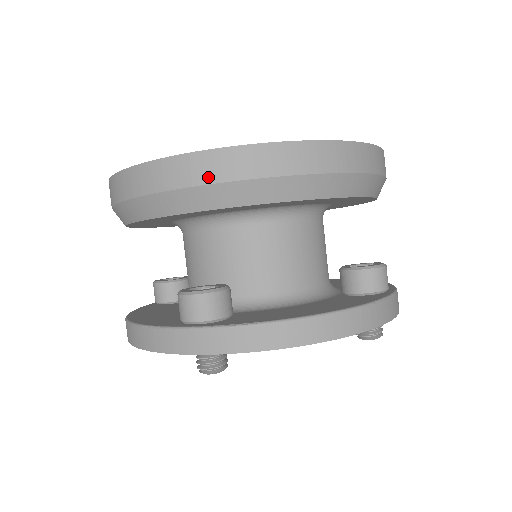
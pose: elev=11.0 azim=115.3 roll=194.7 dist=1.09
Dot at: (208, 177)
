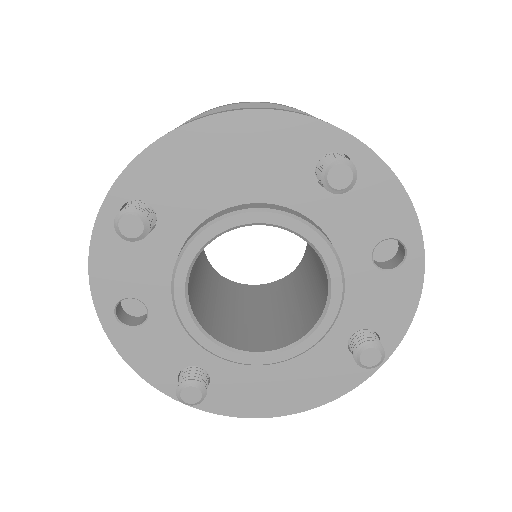
Dot at: occluded
